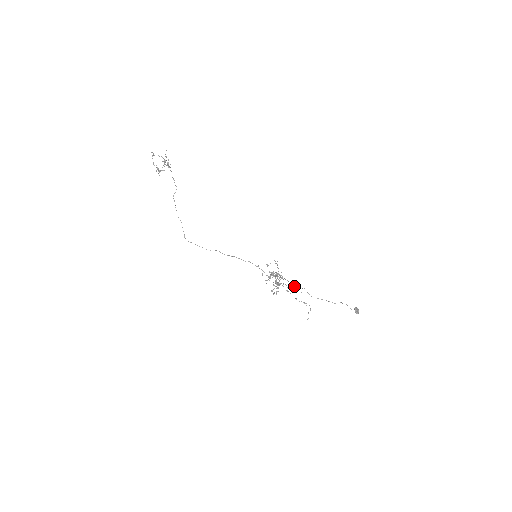
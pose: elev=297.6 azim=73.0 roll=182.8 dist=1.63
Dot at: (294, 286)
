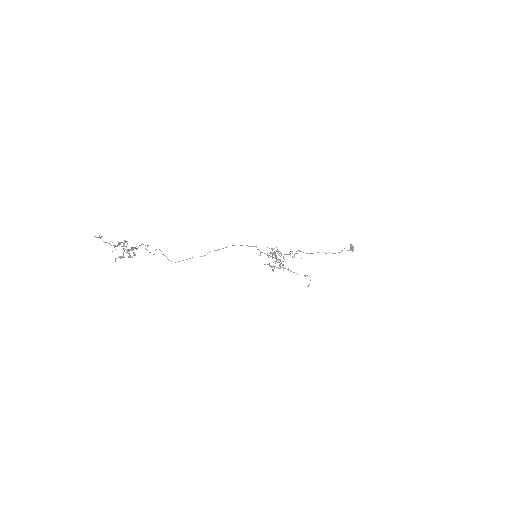
Dot at: (294, 256)
